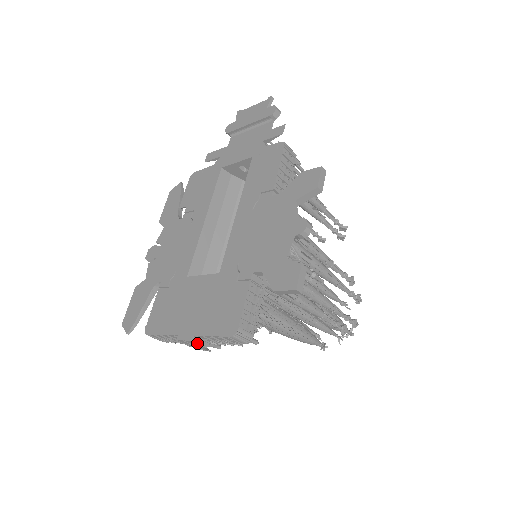
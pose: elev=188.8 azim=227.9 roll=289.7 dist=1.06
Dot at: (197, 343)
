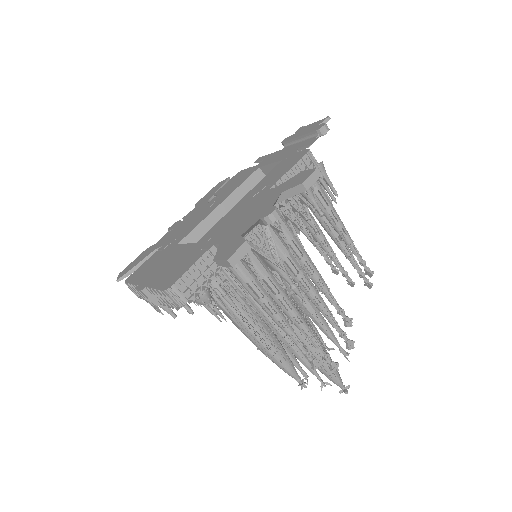
Dot at: (148, 296)
